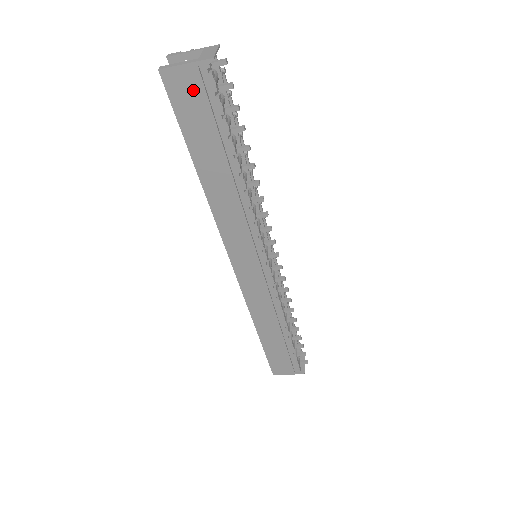
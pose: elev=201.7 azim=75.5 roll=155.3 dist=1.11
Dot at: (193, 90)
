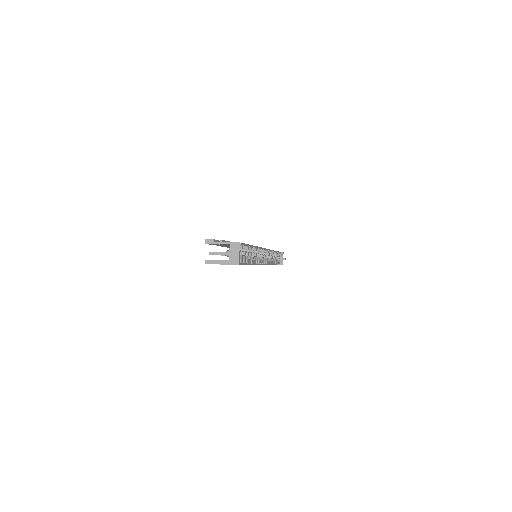
Dot at: occluded
